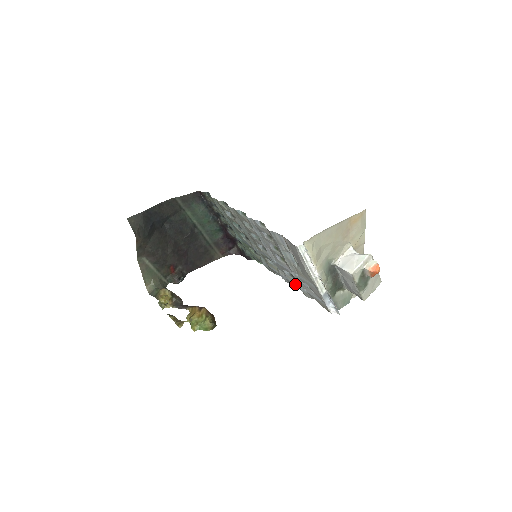
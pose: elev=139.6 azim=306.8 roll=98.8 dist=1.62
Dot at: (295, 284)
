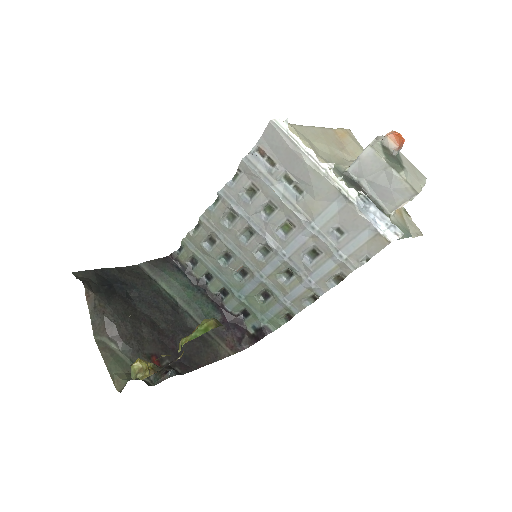
Dot at: (326, 265)
